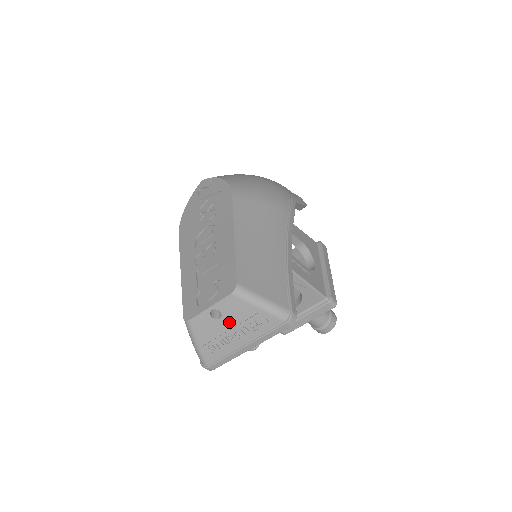
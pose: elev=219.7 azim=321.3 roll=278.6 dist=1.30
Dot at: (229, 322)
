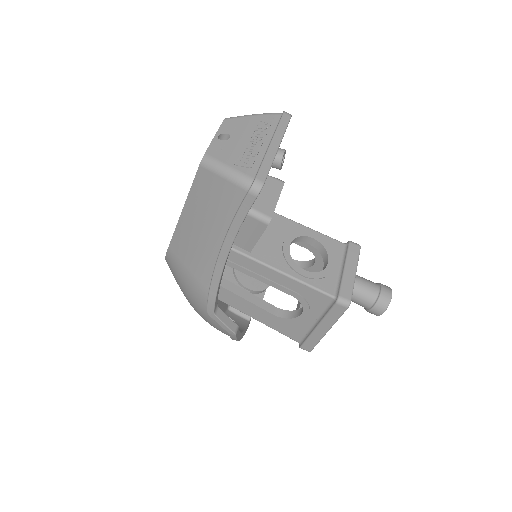
Dot at: (240, 136)
